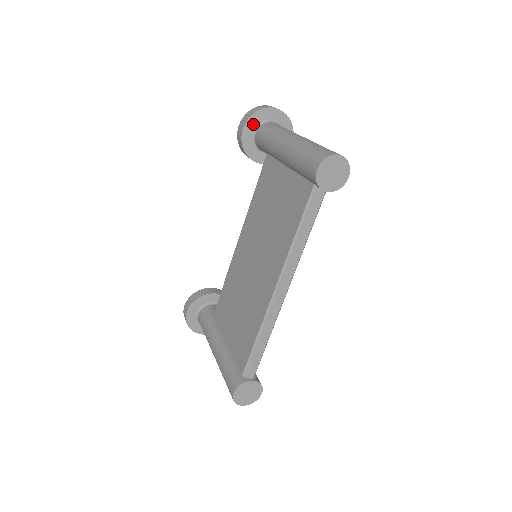
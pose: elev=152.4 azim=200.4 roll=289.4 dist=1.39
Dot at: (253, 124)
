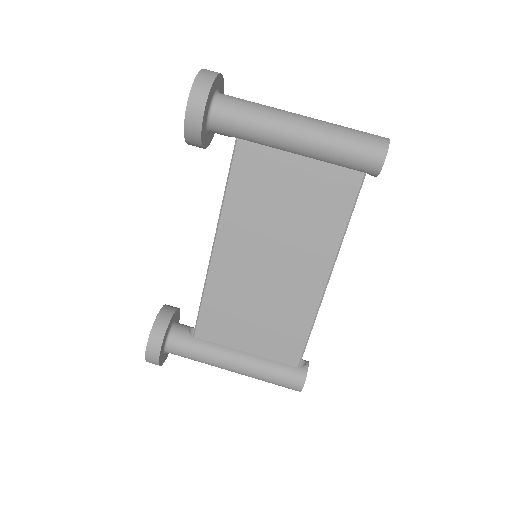
Dot at: (208, 104)
